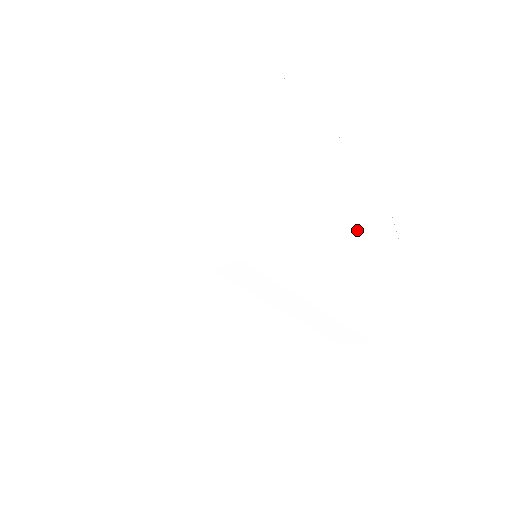
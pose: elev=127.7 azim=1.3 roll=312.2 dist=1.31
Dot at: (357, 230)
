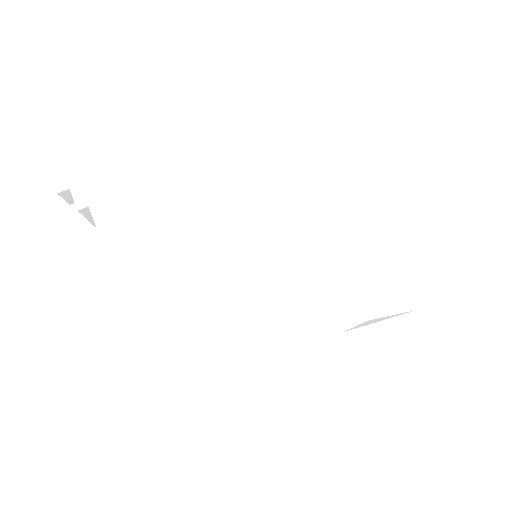
Dot at: occluded
